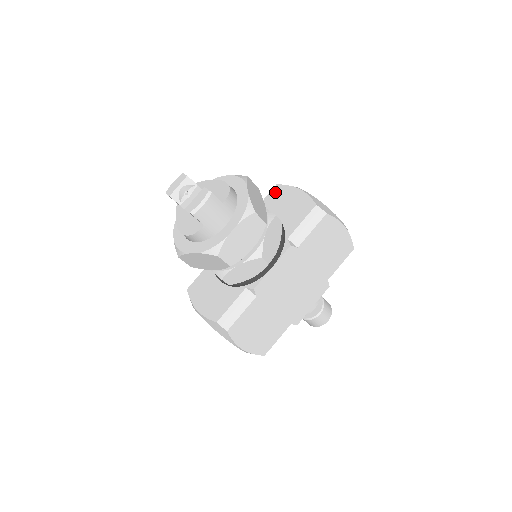
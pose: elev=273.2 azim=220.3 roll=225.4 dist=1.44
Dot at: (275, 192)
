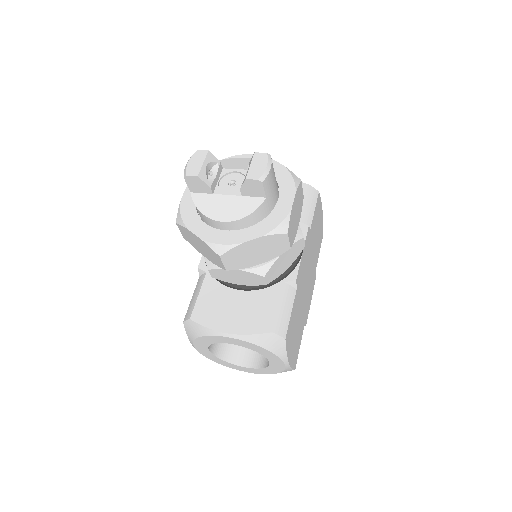
Dot at: occluded
